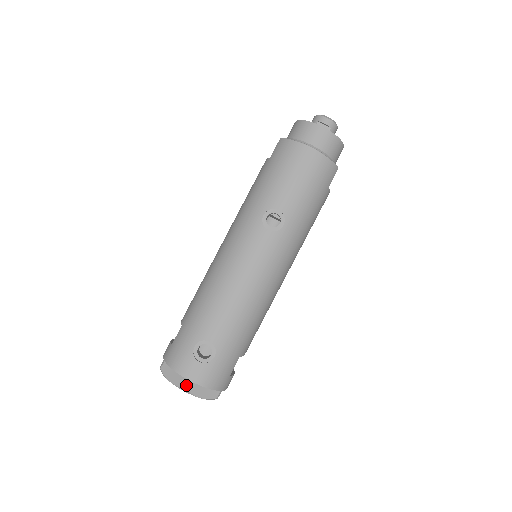
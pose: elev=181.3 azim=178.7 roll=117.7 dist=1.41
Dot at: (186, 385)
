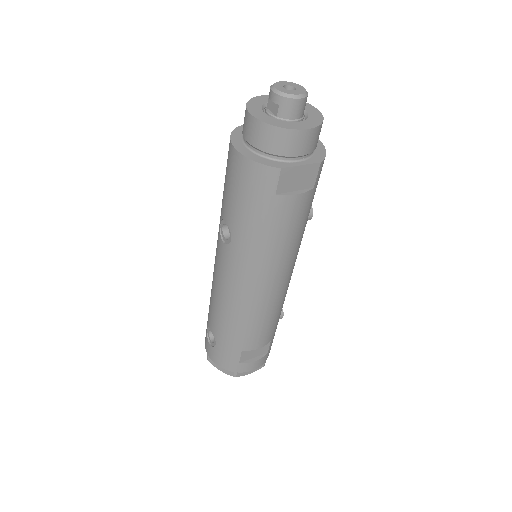
Dot at: (207, 357)
